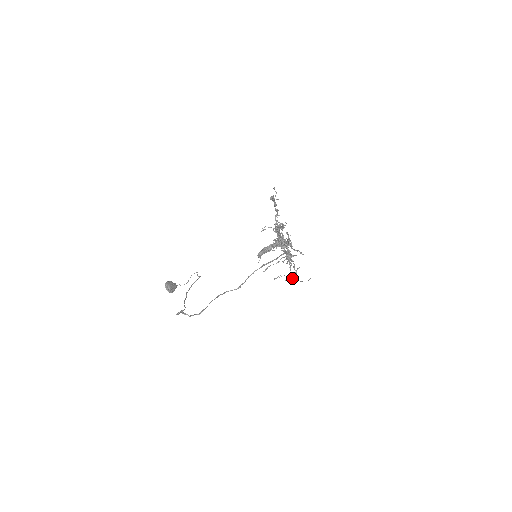
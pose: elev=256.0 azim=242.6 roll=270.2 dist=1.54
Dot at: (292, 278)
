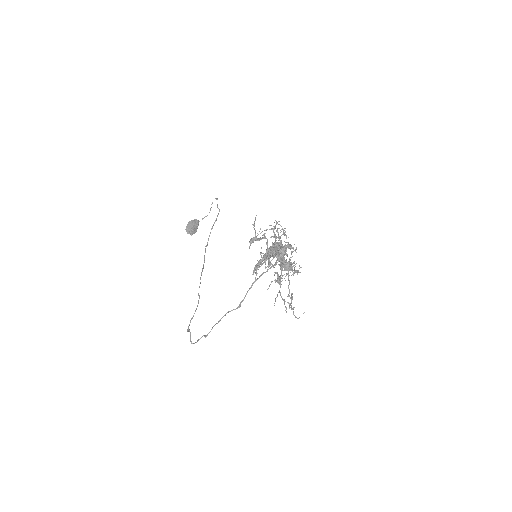
Dot at: (298, 271)
